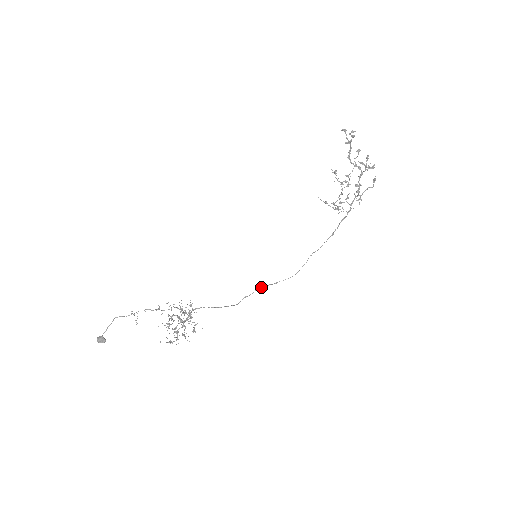
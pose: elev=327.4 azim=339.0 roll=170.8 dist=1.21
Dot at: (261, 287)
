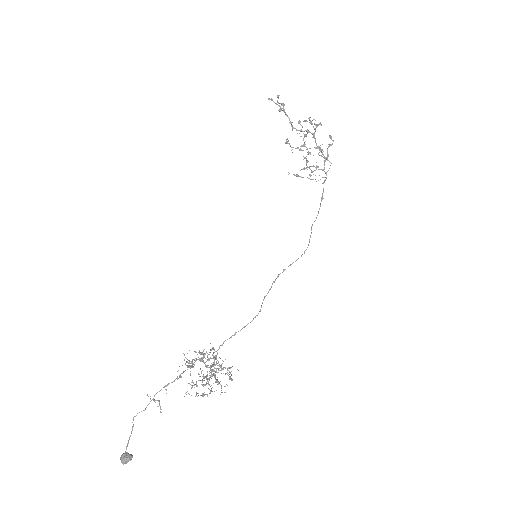
Dot at: occluded
